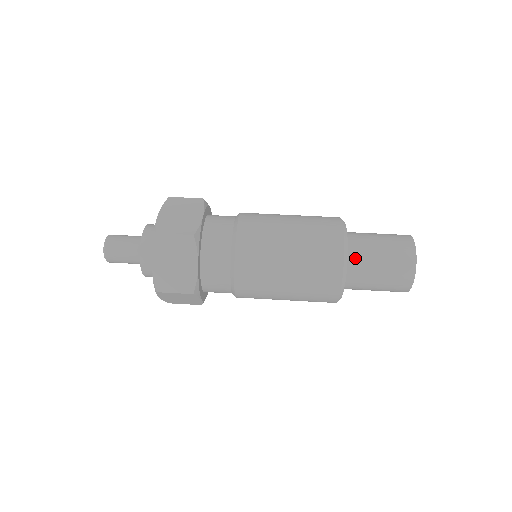
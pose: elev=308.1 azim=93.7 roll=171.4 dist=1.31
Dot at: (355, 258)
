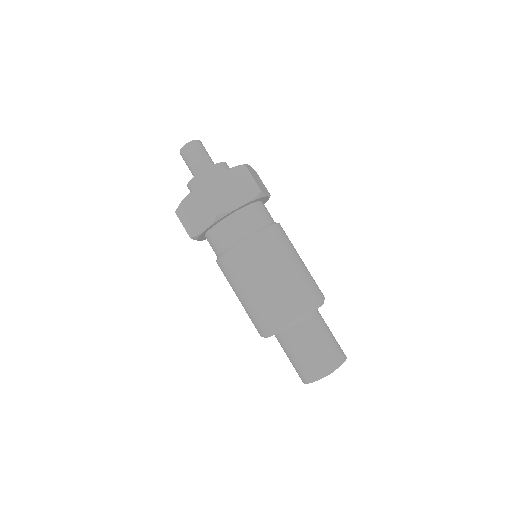
Dot at: (291, 334)
